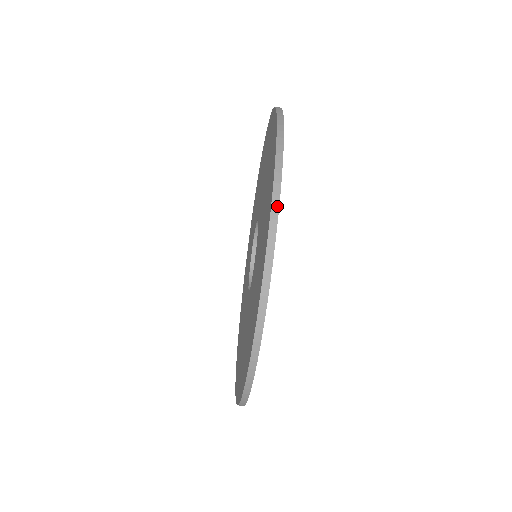
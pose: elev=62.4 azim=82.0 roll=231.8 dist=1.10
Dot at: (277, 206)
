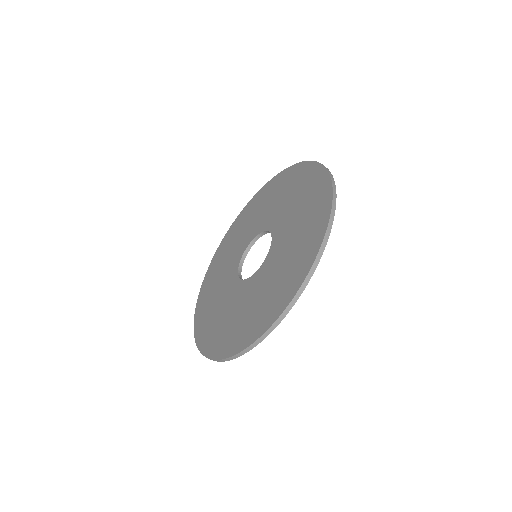
Dot at: occluded
